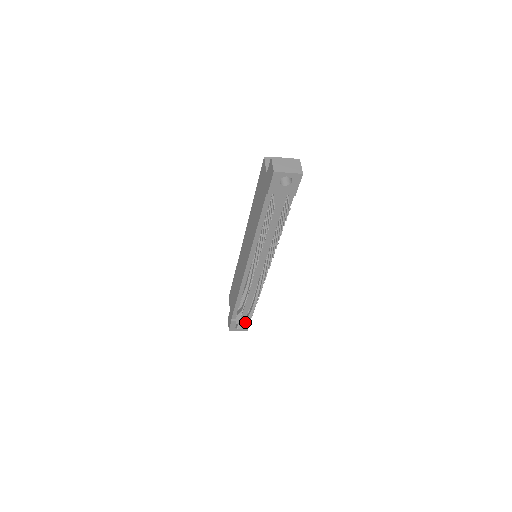
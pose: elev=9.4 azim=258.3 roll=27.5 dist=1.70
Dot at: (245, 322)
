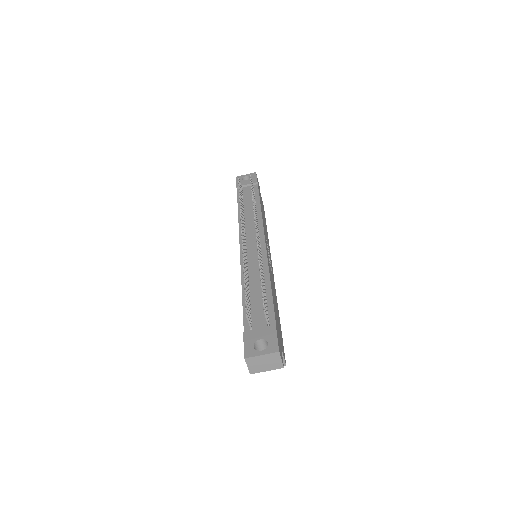
Dot at: (267, 330)
